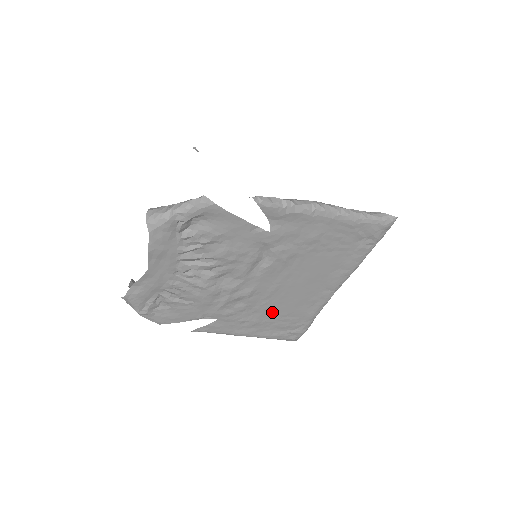
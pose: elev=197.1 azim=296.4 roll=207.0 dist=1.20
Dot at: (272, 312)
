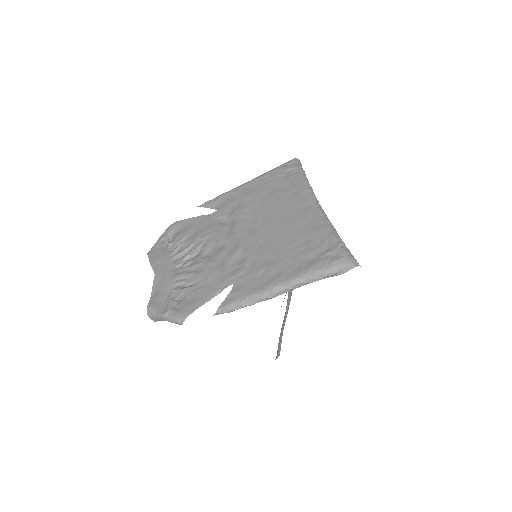
Dot at: (279, 250)
